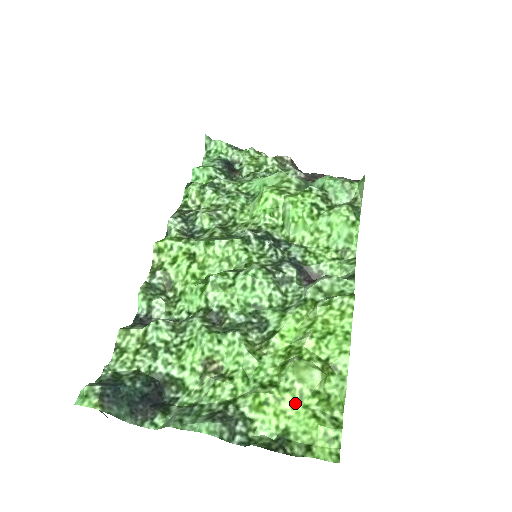
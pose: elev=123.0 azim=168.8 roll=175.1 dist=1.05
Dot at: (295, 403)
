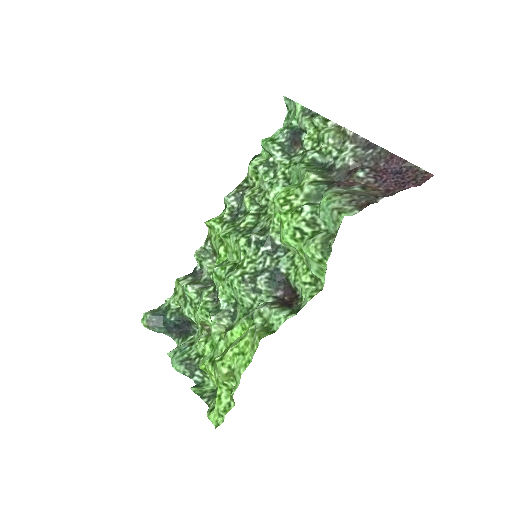
Dot at: (216, 381)
